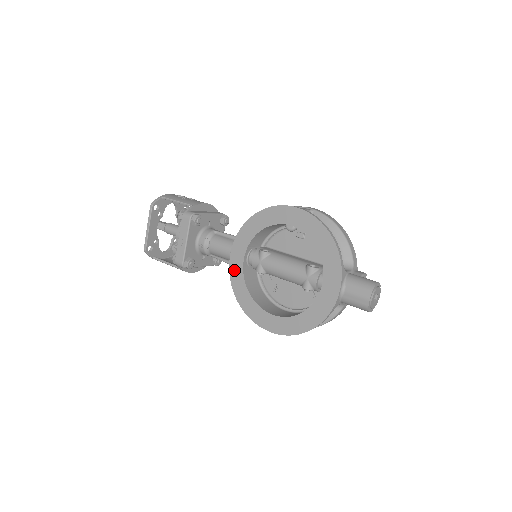
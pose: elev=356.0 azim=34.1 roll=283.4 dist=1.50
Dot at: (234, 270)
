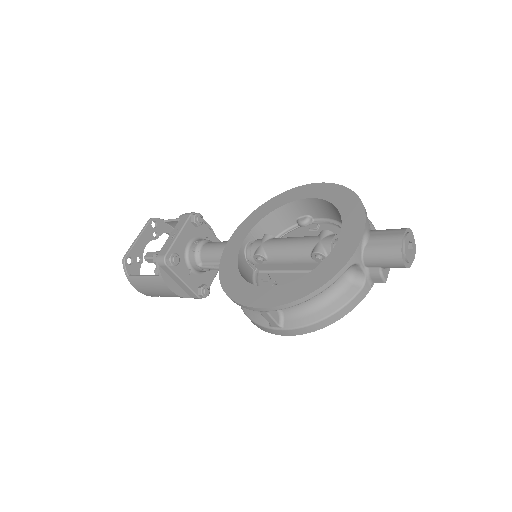
Dot at: (227, 257)
